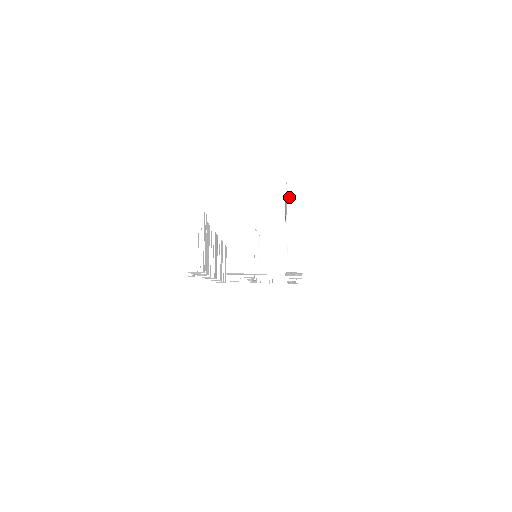
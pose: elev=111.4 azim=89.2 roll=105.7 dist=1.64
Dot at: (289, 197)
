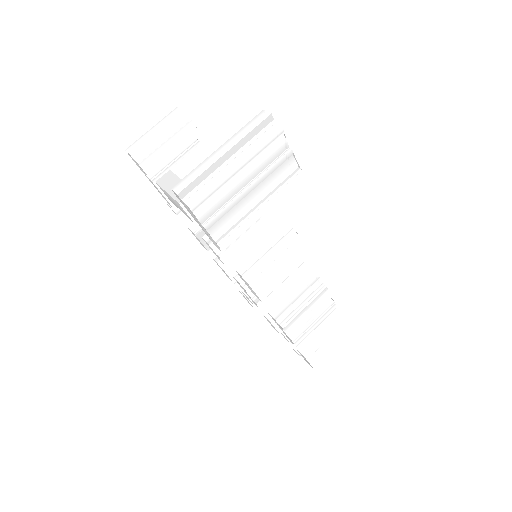
Dot at: (250, 124)
